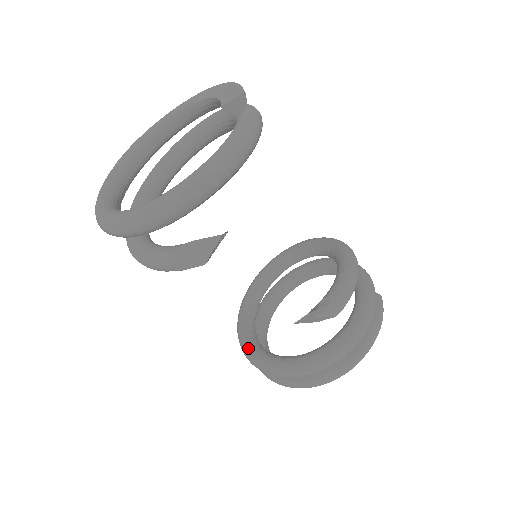
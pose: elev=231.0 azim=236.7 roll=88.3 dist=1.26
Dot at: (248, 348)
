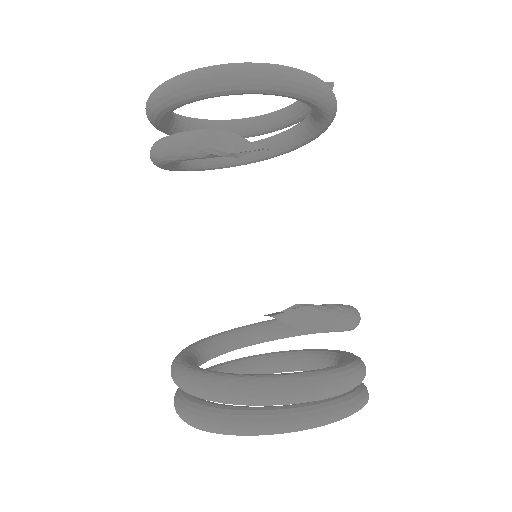
Dot at: (184, 363)
